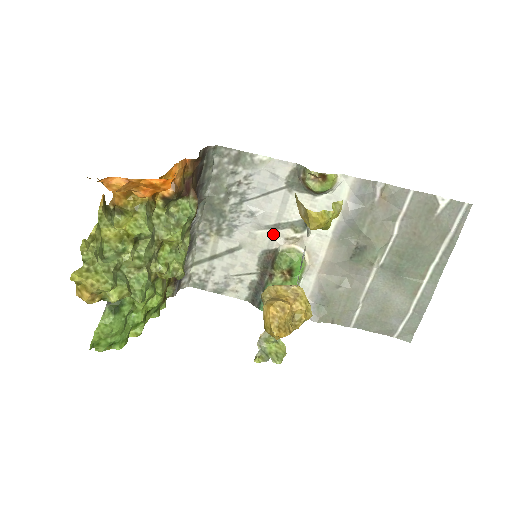
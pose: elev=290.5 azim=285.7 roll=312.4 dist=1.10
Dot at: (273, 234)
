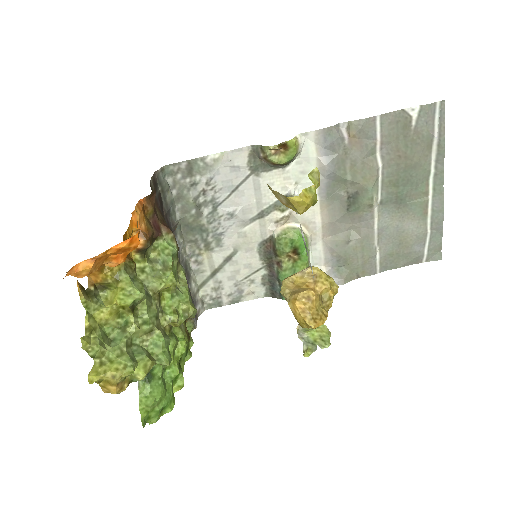
Dot at: (261, 224)
